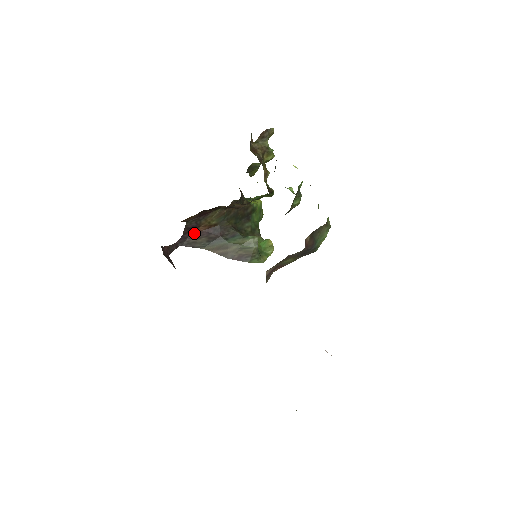
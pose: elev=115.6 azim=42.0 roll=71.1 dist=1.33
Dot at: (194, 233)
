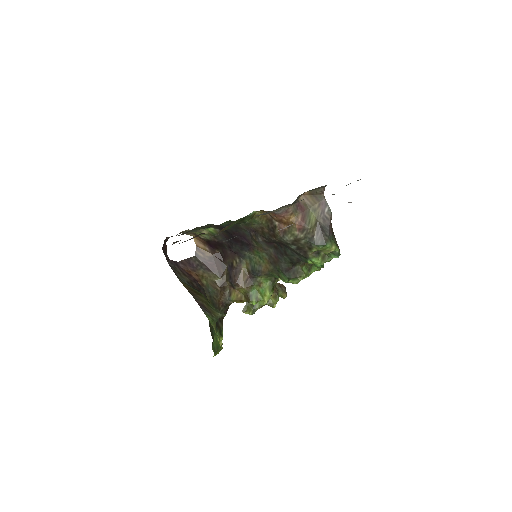
Dot at: (186, 271)
